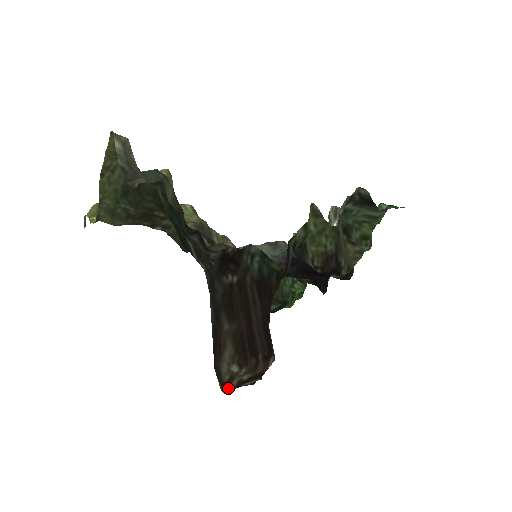
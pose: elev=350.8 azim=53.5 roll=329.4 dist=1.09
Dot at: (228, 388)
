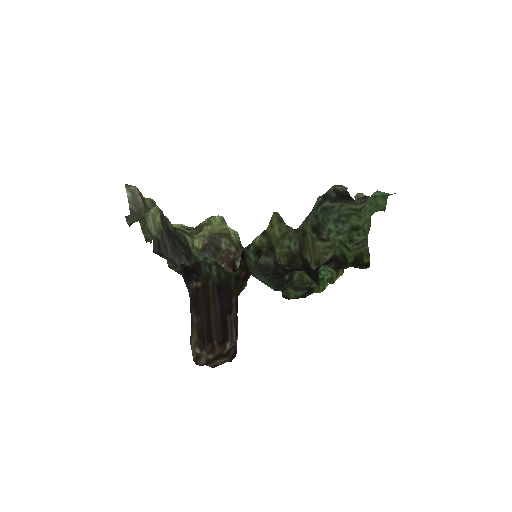
Dot at: (199, 364)
